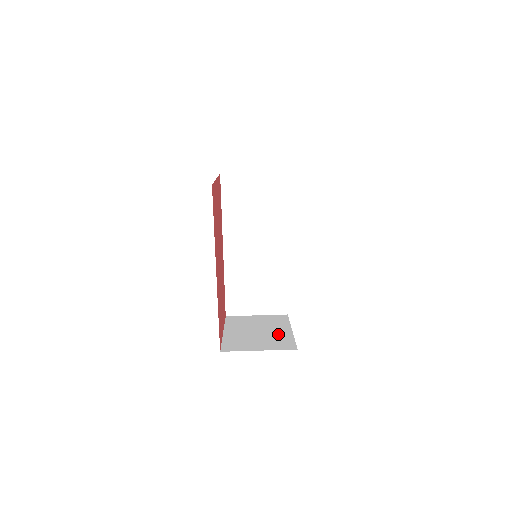
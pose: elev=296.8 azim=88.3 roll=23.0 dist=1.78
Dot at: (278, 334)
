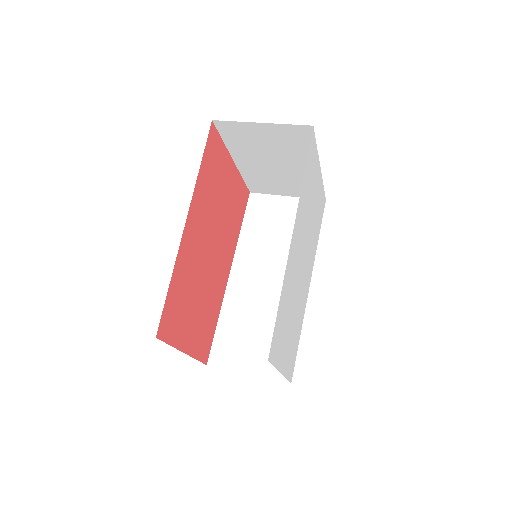
Dot at: occluded
